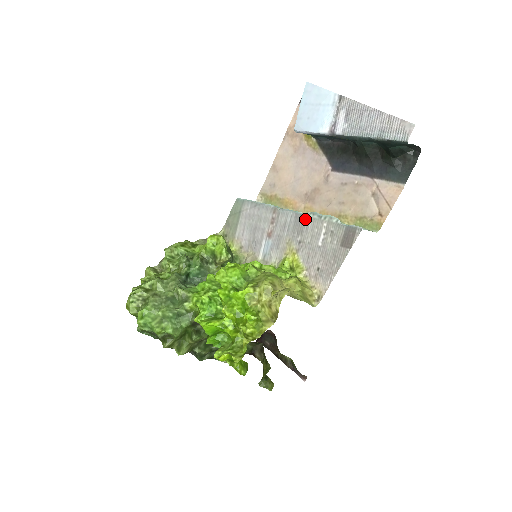
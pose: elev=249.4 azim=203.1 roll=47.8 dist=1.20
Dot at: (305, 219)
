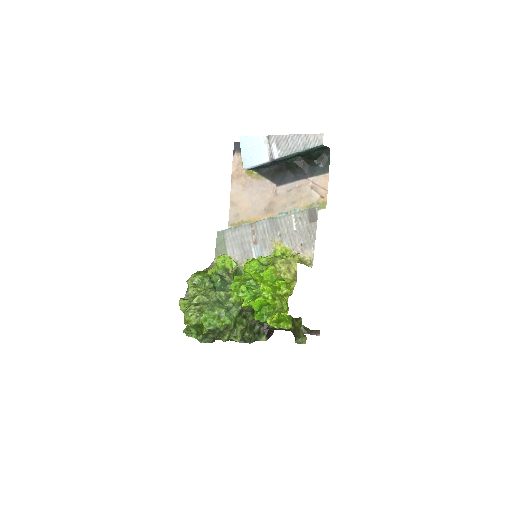
Dot at: (277, 219)
